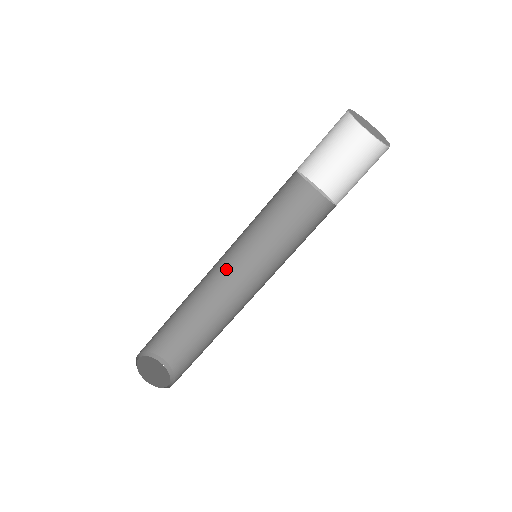
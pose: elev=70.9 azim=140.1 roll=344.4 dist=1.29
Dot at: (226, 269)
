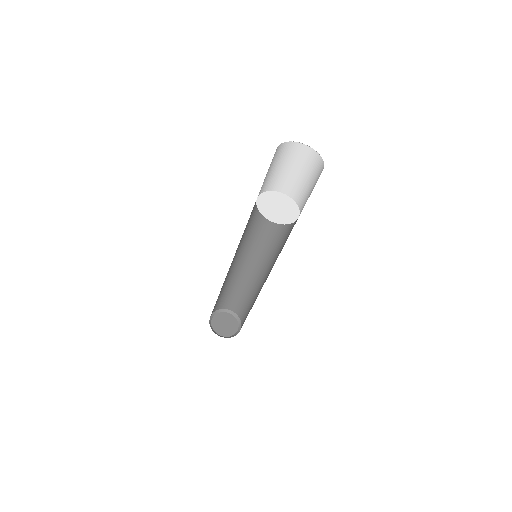
Dot at: occluded
